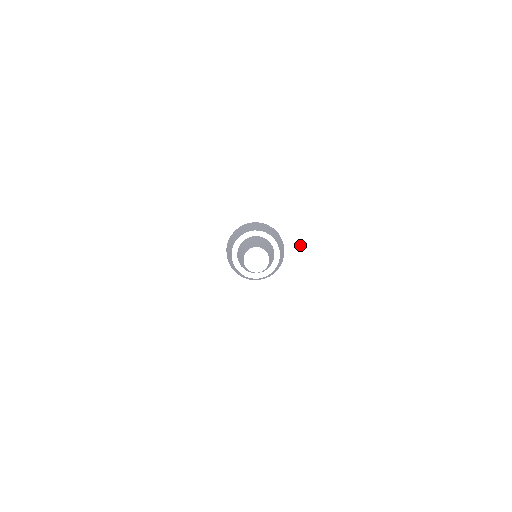
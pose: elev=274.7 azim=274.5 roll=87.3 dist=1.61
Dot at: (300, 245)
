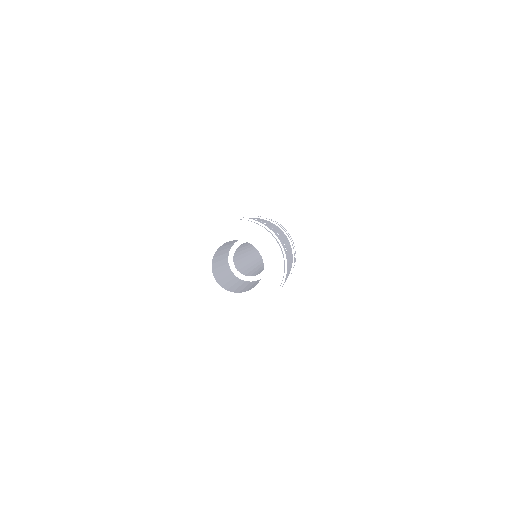
Dot at: (278, 271)
